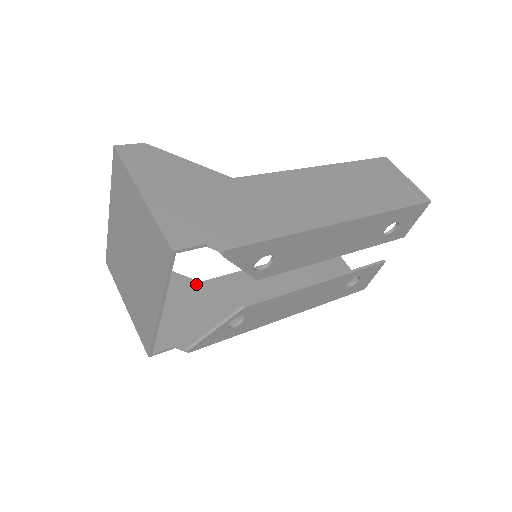
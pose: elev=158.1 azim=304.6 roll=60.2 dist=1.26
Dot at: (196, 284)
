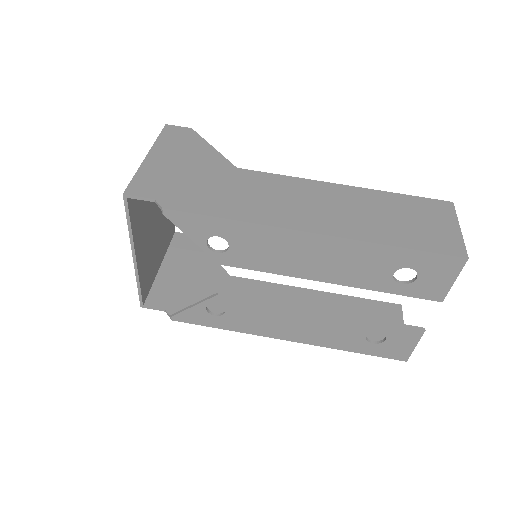
Dot at: (225, 275)
